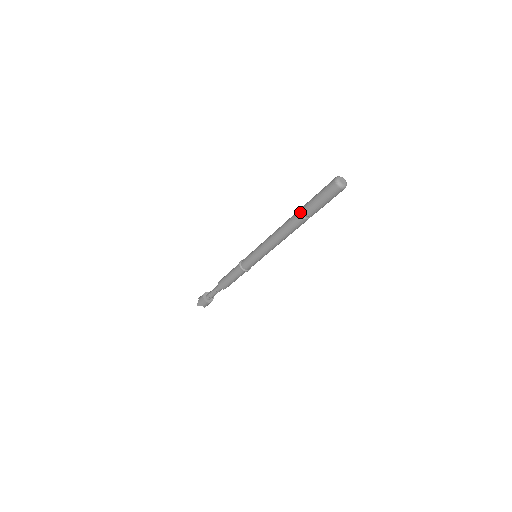
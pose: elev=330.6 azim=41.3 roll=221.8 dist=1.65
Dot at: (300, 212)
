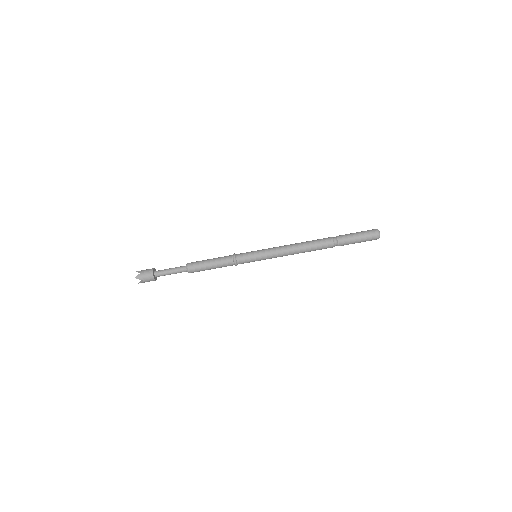
Dot at: (334, 246)
